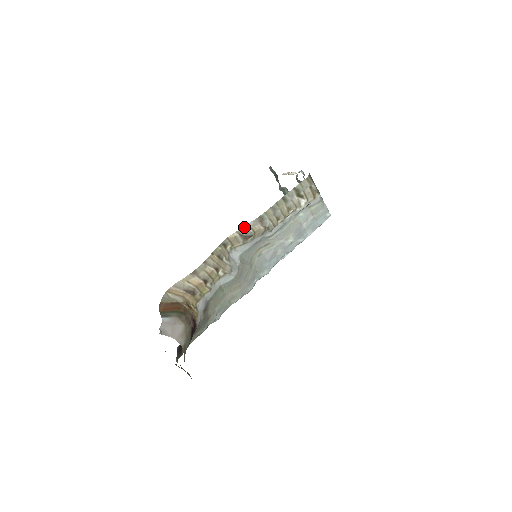
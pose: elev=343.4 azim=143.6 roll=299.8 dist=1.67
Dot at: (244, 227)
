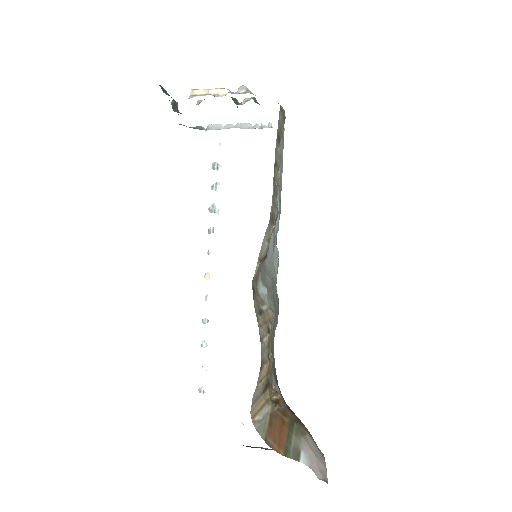
Dot at: (262, 247)
